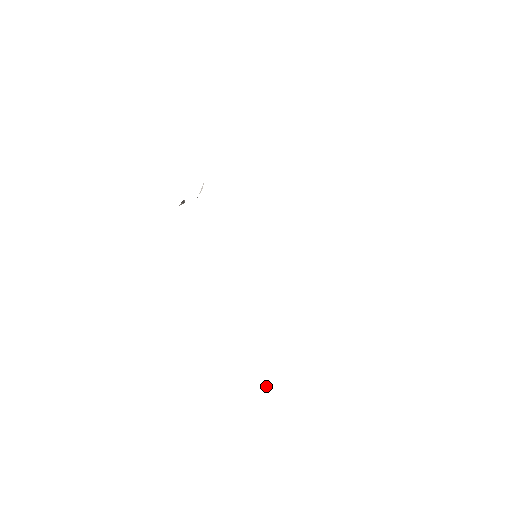
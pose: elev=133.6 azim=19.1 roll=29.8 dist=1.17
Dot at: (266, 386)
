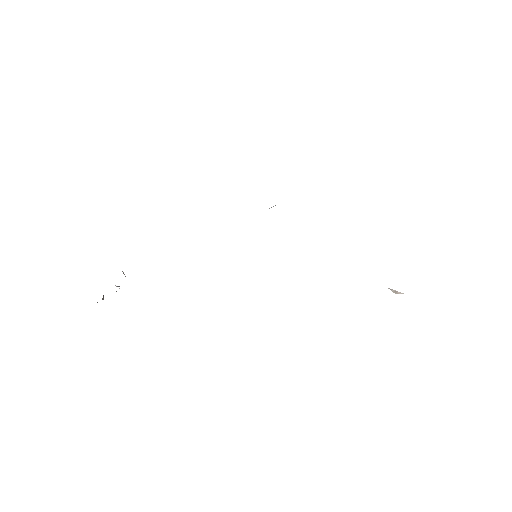
Dot at: (391, 290)
